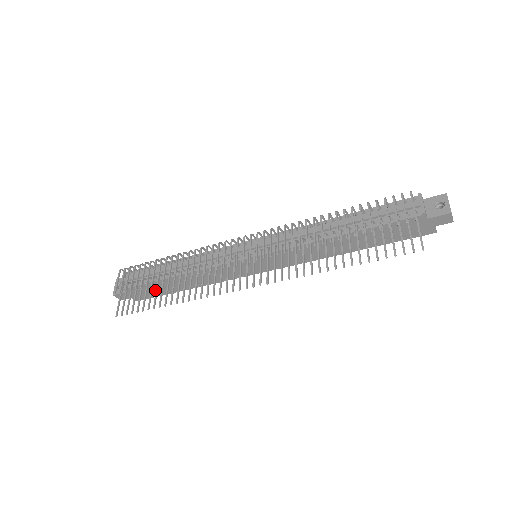
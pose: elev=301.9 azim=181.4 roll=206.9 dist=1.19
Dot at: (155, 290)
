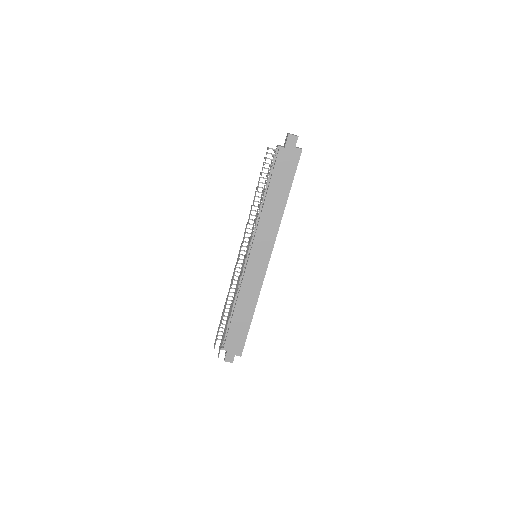
Dot at: (239, 334)
